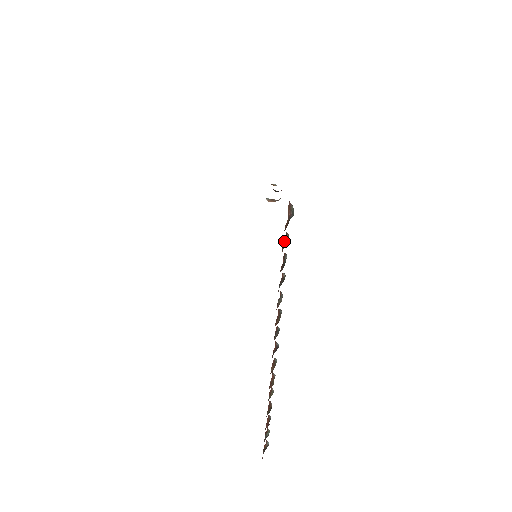
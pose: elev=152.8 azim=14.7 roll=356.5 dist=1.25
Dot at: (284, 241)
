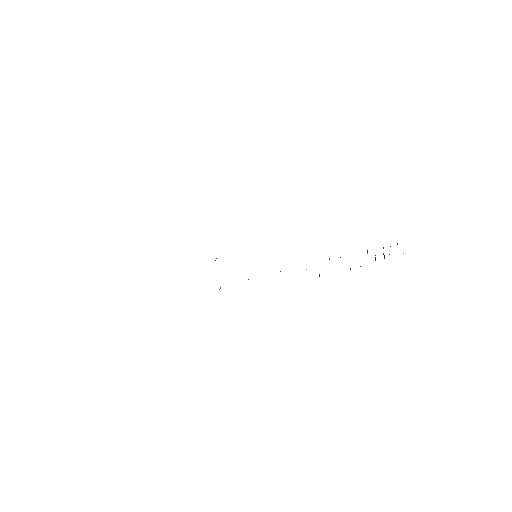
Dot at: occluded
